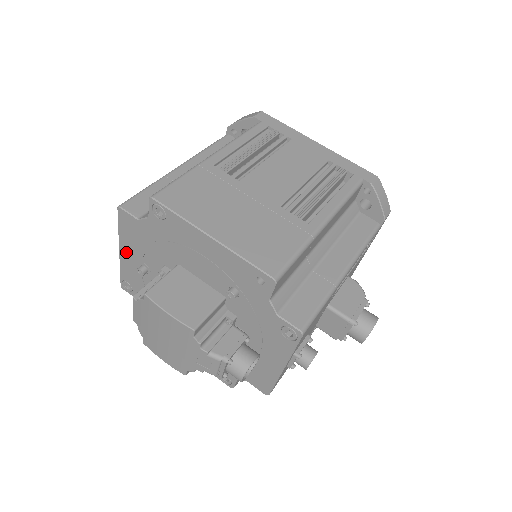
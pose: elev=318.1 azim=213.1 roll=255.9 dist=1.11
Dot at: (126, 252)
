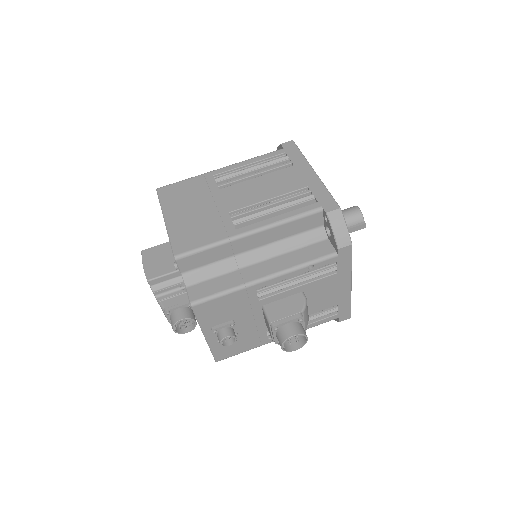
Dot at: occluded
